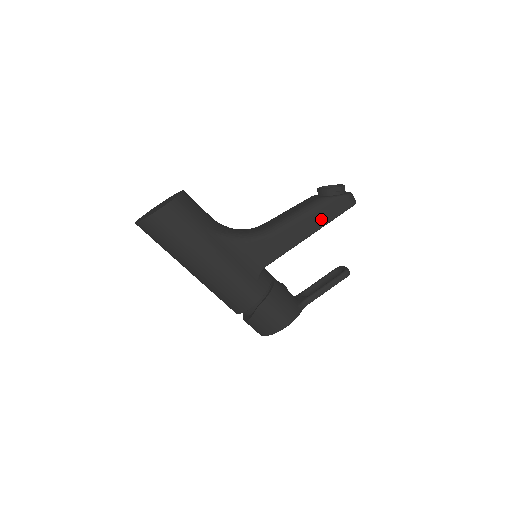
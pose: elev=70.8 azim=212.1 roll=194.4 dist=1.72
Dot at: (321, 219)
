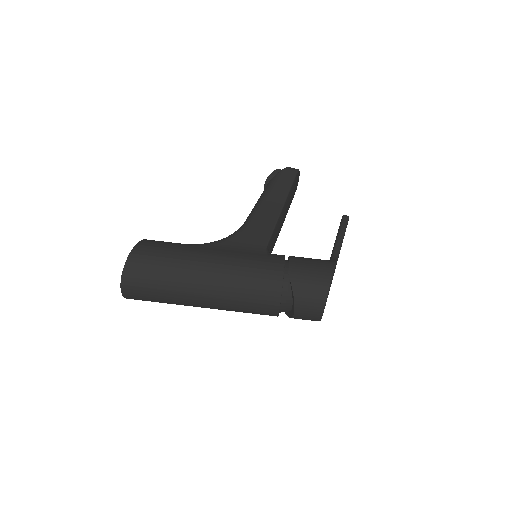
Dot at: (281, 190)
